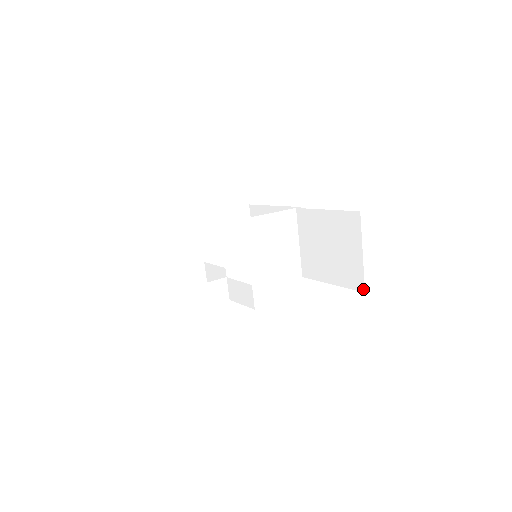
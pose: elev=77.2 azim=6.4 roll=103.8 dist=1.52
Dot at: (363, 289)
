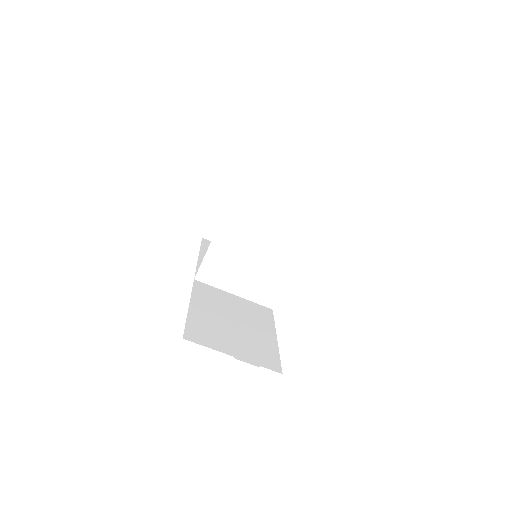
Dot at: occluded
